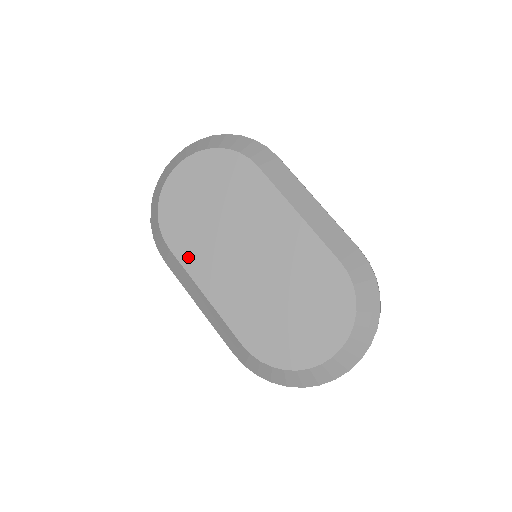
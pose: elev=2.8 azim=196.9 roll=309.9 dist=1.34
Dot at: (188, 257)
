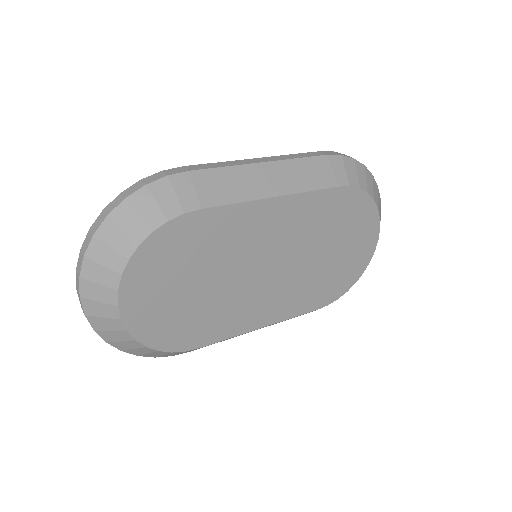
Dot at: (222, 331)
